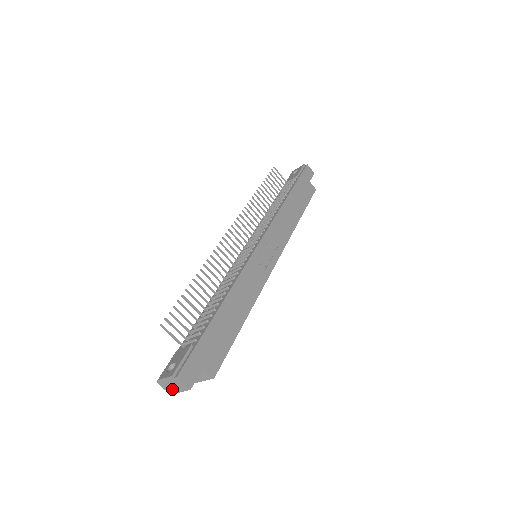
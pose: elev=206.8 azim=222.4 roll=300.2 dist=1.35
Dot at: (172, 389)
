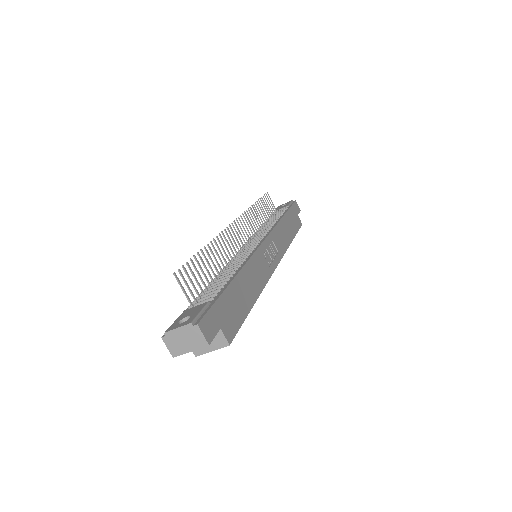
Dot at: (180, 347)
